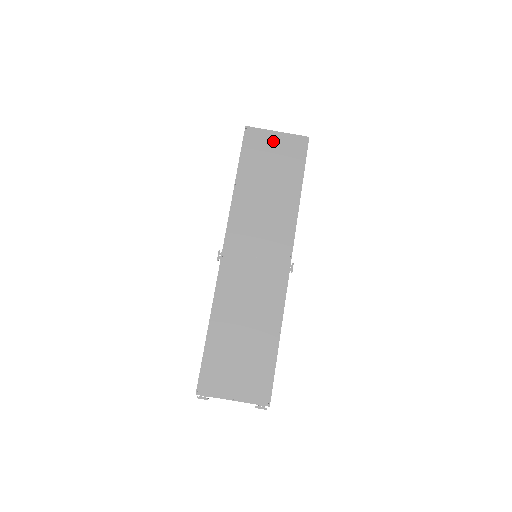
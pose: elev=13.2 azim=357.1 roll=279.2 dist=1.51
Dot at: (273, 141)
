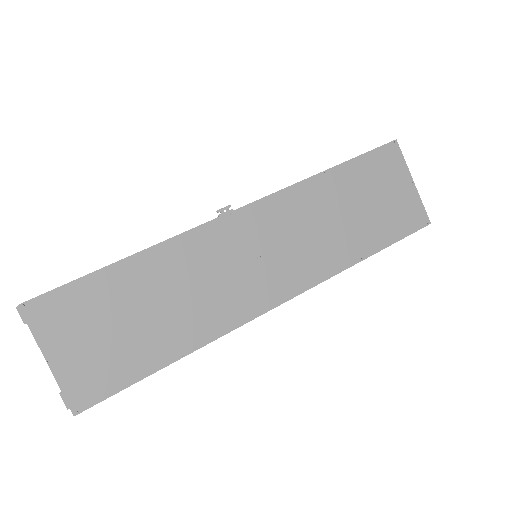
Dot at: (401, 184)
